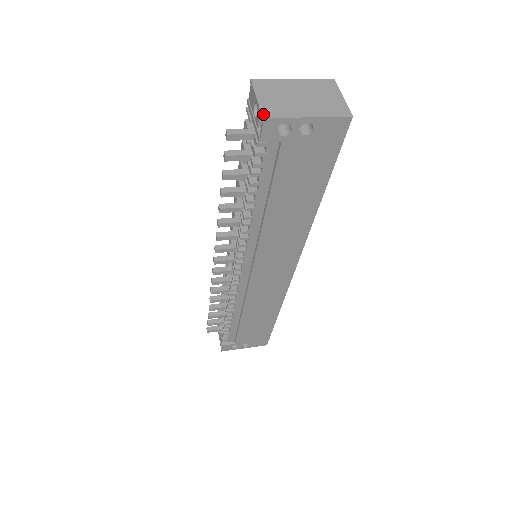
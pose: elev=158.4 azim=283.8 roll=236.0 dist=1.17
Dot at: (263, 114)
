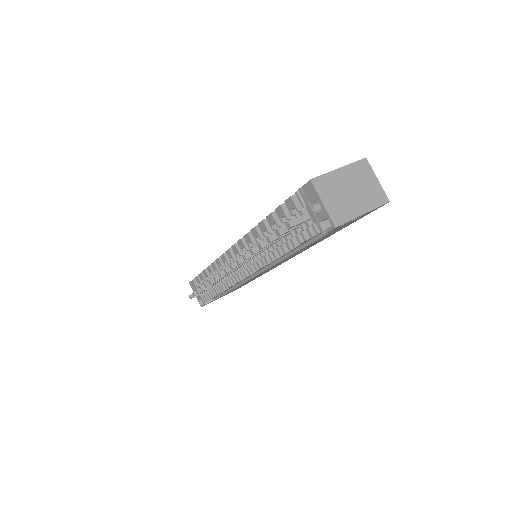
Dot at: (334, 223)
